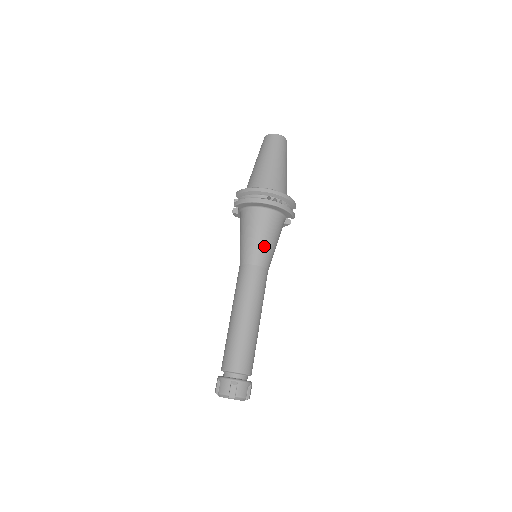
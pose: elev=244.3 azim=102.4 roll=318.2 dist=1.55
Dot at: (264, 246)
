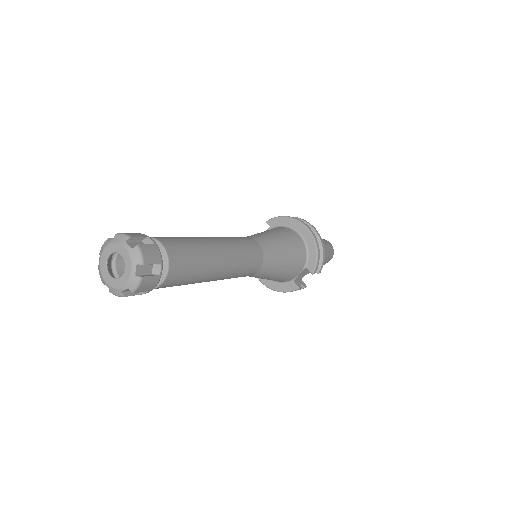
Dot at: (277, 245)
